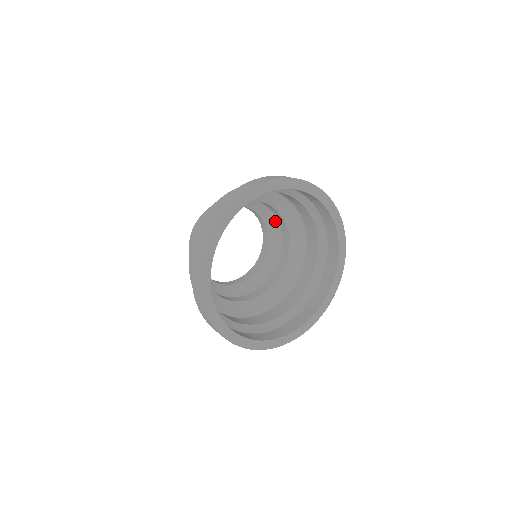
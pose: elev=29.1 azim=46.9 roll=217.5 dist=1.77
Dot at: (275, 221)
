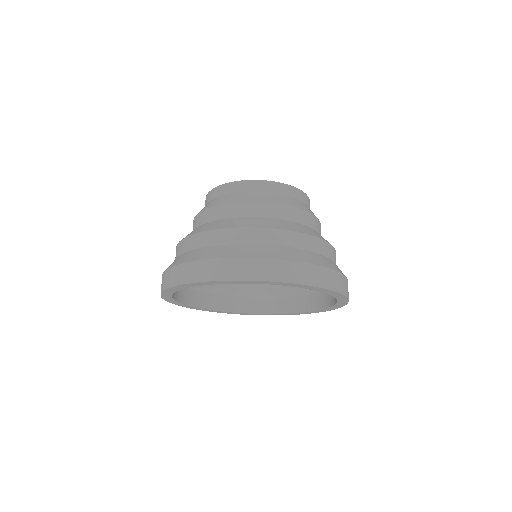
Dot at: occluded
